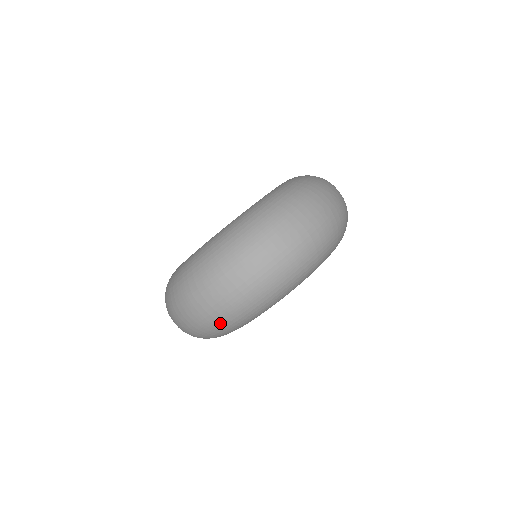
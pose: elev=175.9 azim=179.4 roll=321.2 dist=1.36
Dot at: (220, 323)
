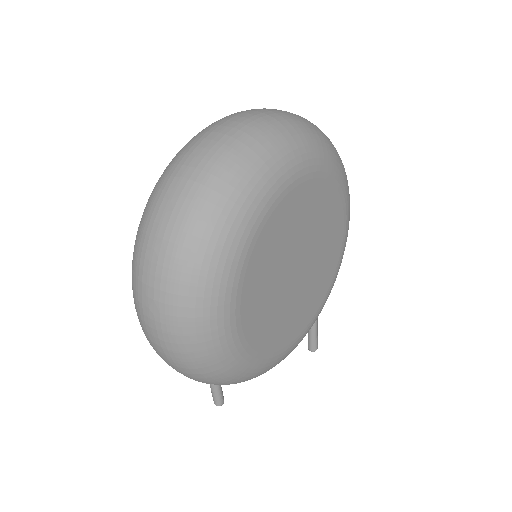
Dot at: (213, 193)
